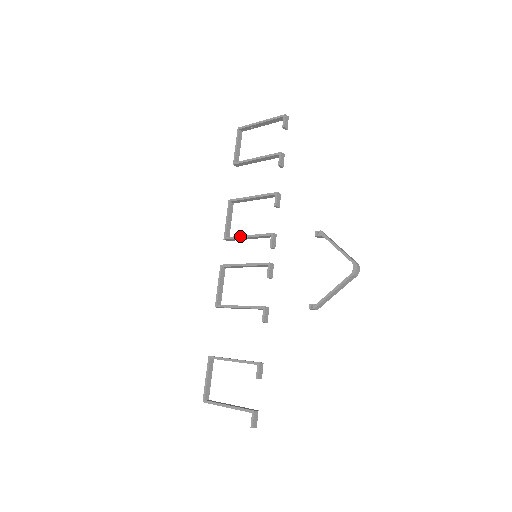
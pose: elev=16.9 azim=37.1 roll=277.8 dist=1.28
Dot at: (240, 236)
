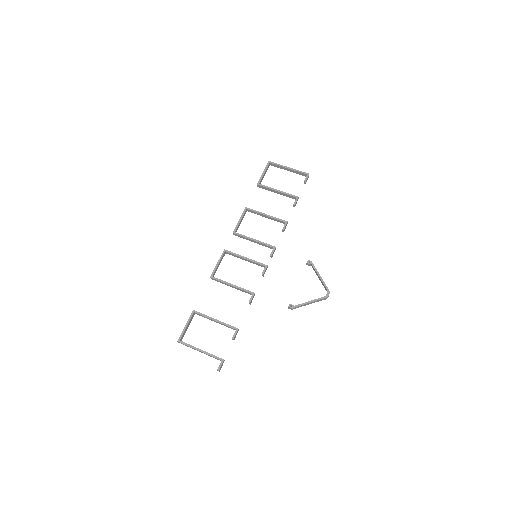
Dot at: (248, 237)
